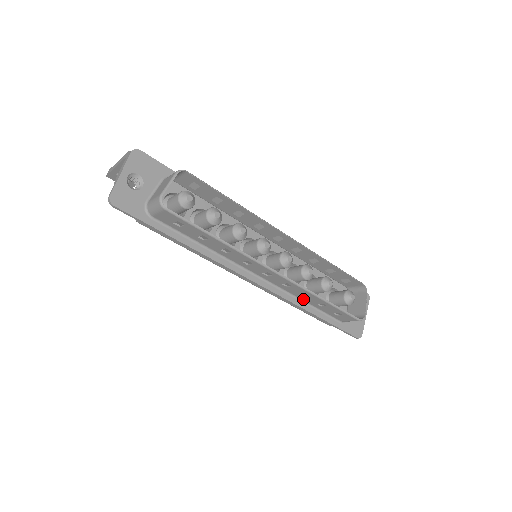
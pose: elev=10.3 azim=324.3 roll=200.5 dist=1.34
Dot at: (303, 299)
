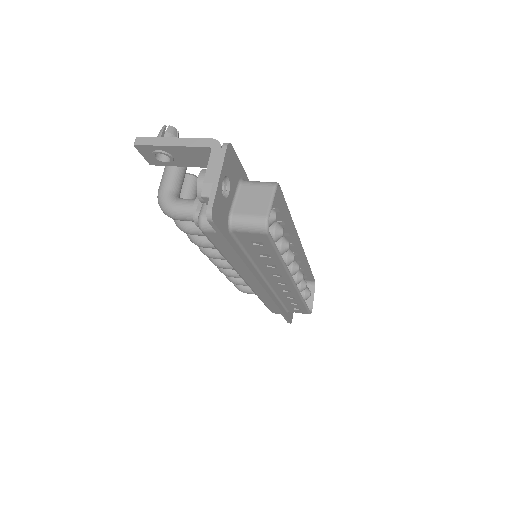
Dot at: (281, 298)
